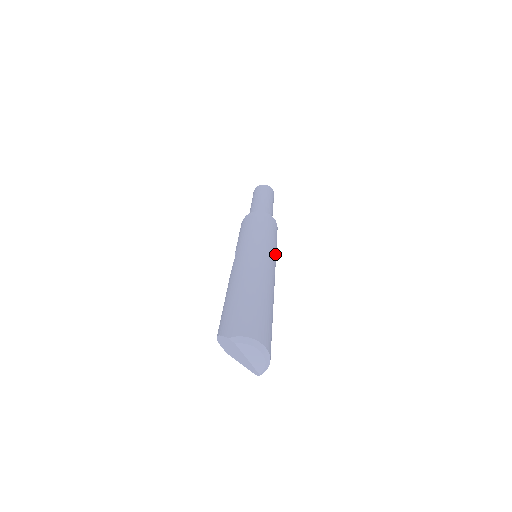
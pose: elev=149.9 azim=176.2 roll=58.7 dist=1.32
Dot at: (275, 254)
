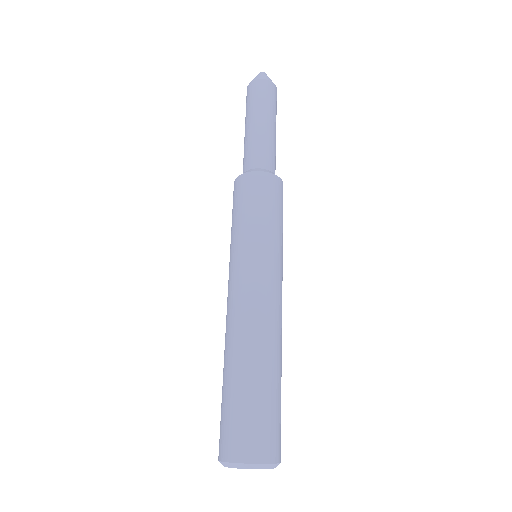
Dot at: (267, 251)
